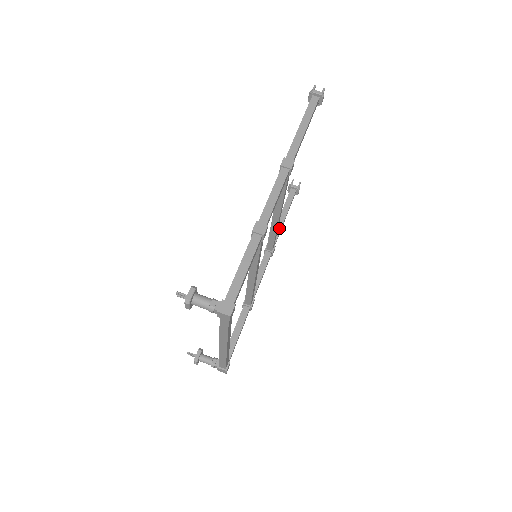
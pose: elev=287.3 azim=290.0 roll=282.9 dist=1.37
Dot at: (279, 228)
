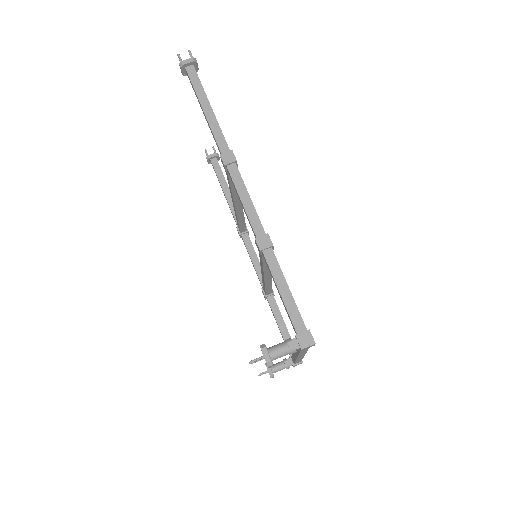
Dot at: occluded
